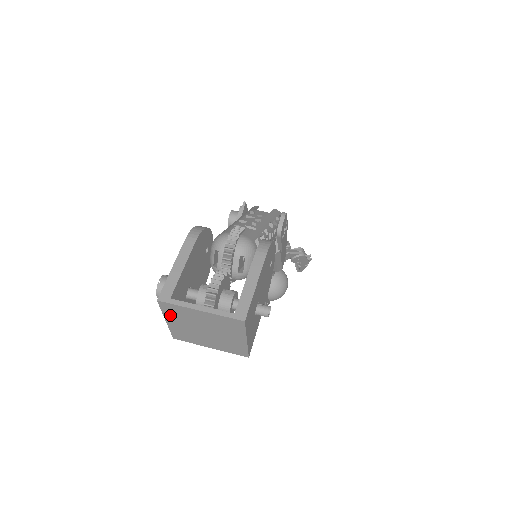
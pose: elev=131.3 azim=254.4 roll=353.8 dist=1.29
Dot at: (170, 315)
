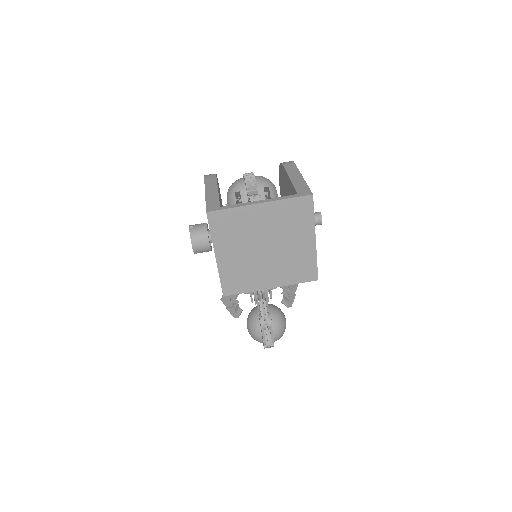
Dot at: (221, 238)
